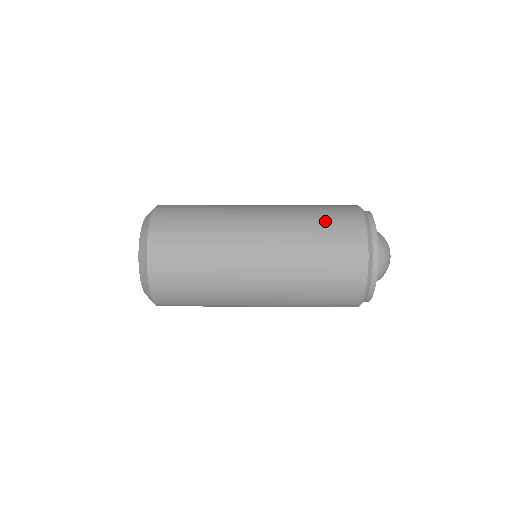
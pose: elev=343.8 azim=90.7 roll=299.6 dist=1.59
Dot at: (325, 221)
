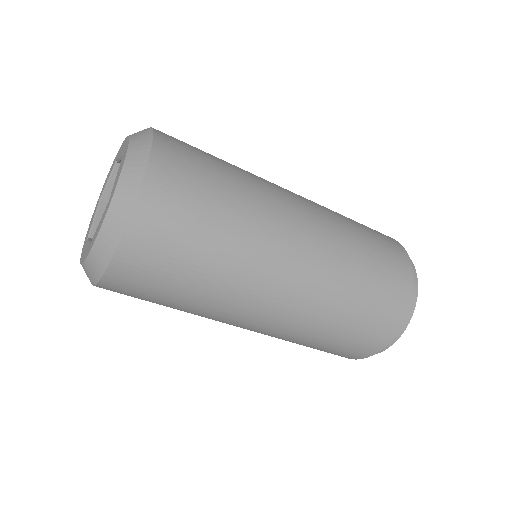
Dot at: occluded
